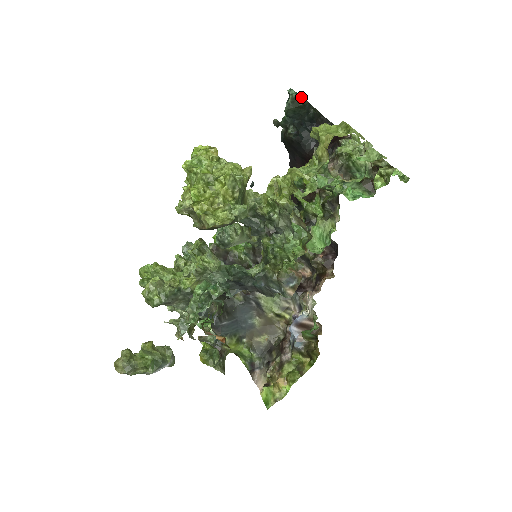
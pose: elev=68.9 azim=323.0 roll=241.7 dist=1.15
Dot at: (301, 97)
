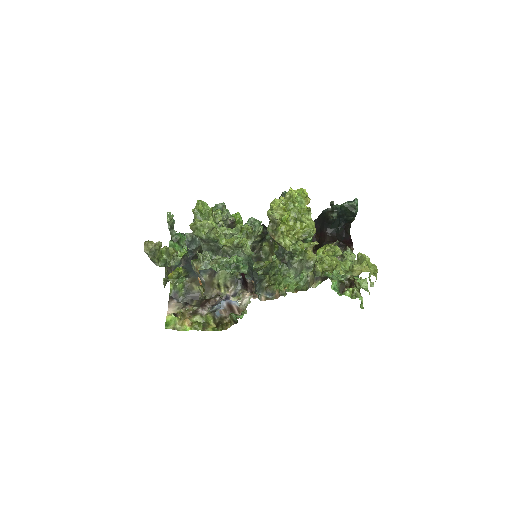
Dot at: (357, 209)
